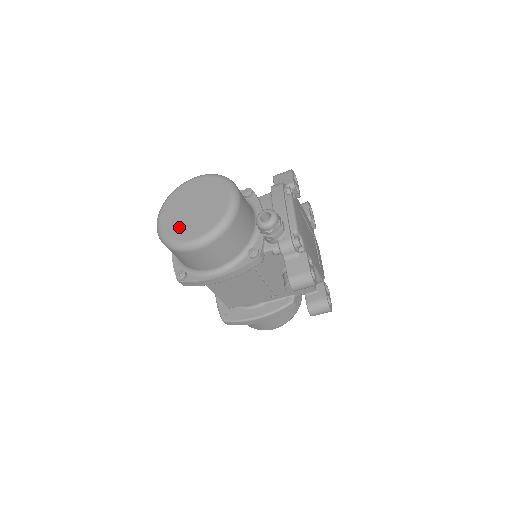
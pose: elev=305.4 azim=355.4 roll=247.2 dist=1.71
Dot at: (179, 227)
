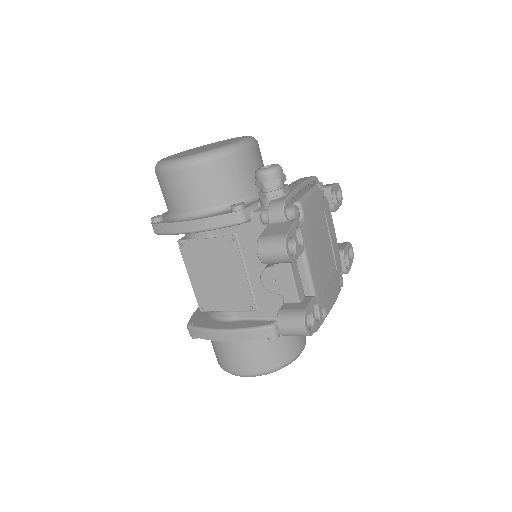
Dot at: (177, 155)
